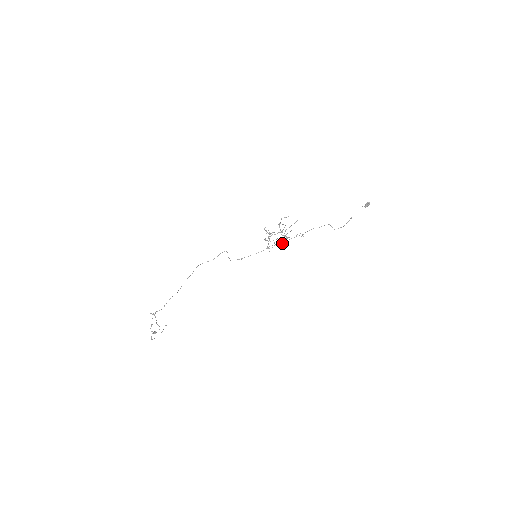
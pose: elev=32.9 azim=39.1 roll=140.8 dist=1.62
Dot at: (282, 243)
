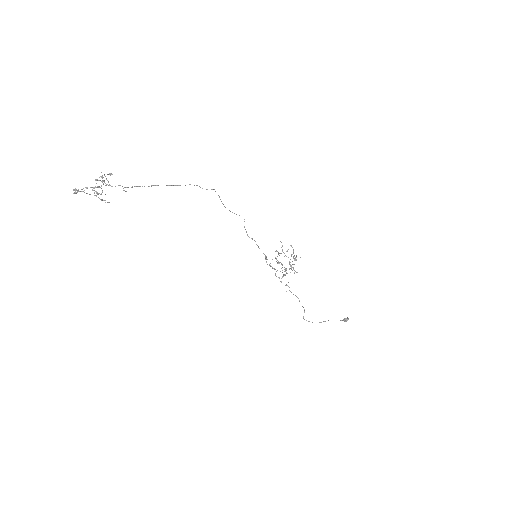
Dot at: occluded
